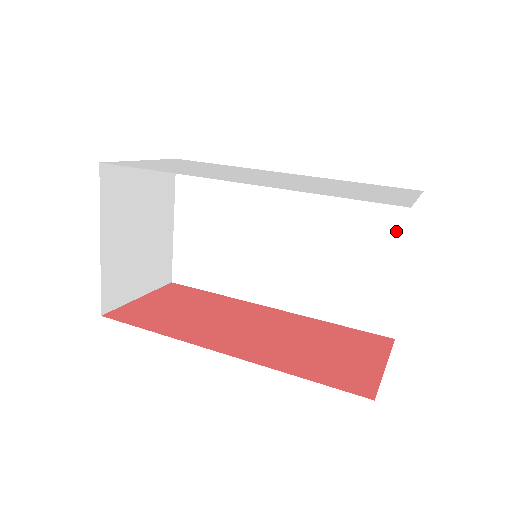
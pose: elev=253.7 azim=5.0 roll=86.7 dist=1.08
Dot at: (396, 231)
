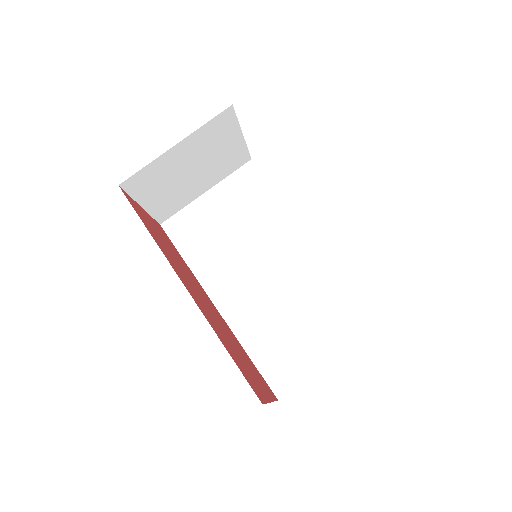
Dot at: (346, 330)
